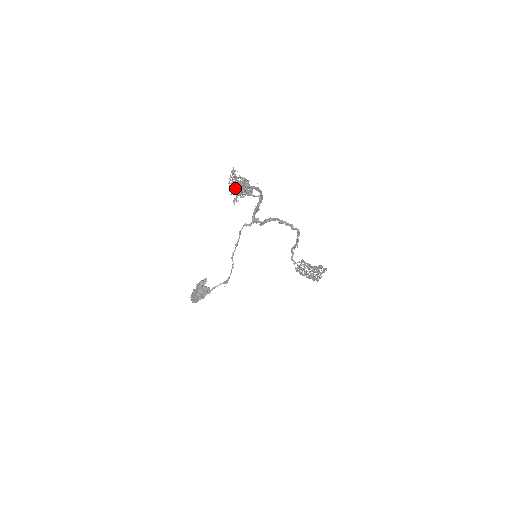
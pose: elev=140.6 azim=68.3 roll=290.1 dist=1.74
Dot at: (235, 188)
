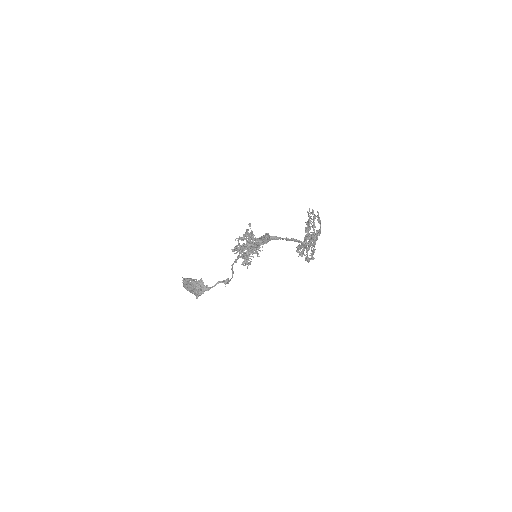
Dot at: occluded
